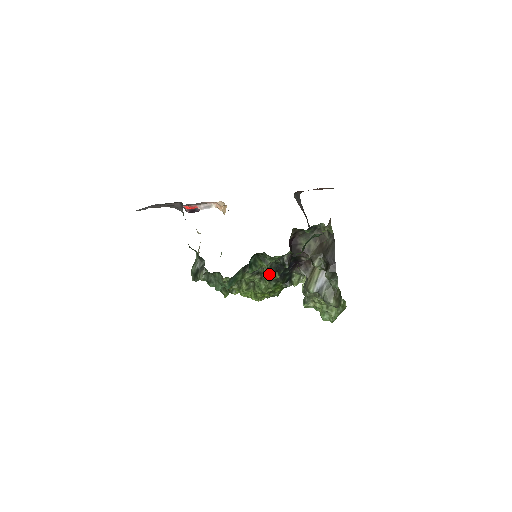
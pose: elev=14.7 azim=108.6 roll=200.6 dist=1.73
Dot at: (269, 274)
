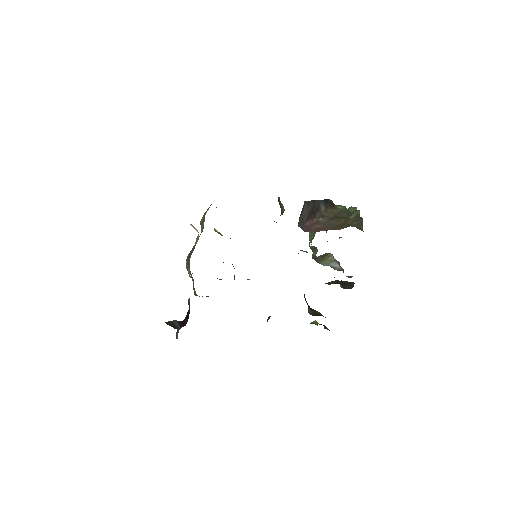
Dot at: occluded
